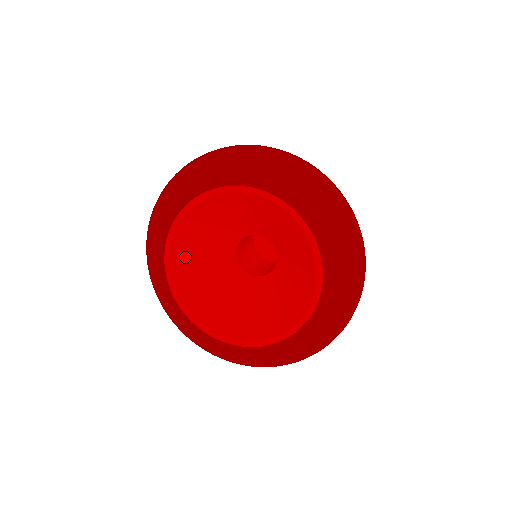
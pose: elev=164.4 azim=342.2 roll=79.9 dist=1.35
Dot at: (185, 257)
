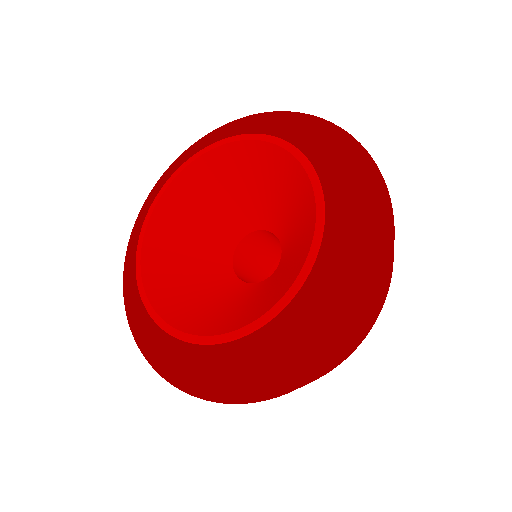
Dot at: (198, 185)
